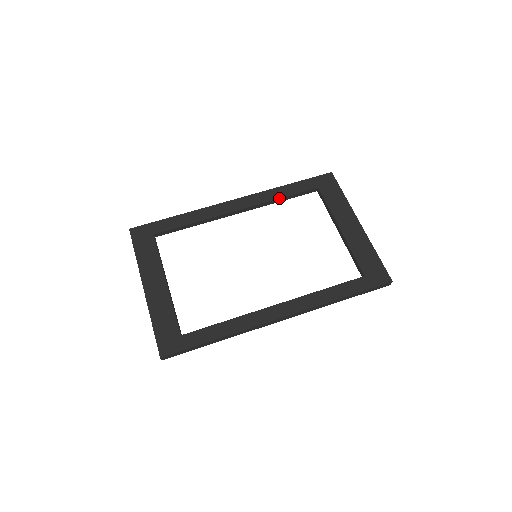
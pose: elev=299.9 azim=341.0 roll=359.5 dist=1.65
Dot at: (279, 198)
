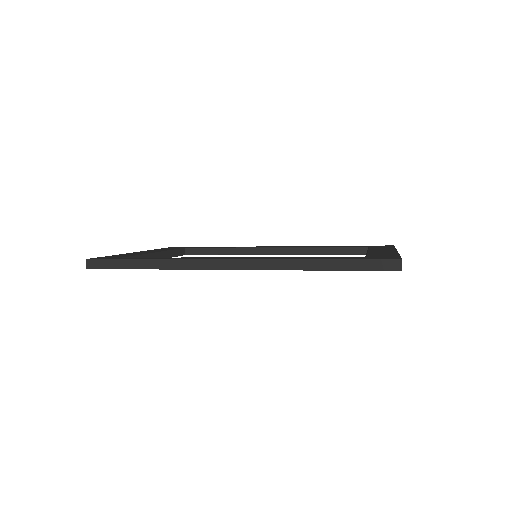
Dot at: (319, 247)
